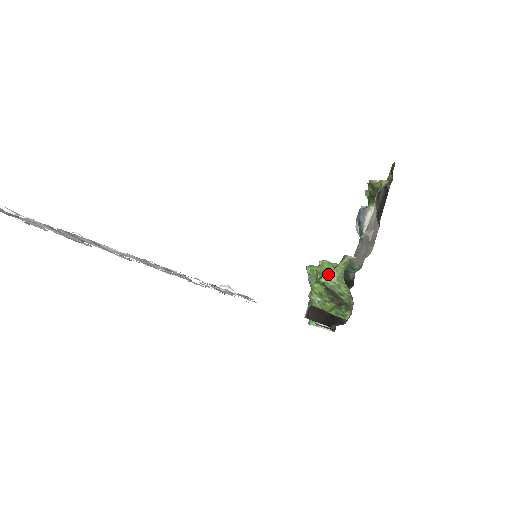
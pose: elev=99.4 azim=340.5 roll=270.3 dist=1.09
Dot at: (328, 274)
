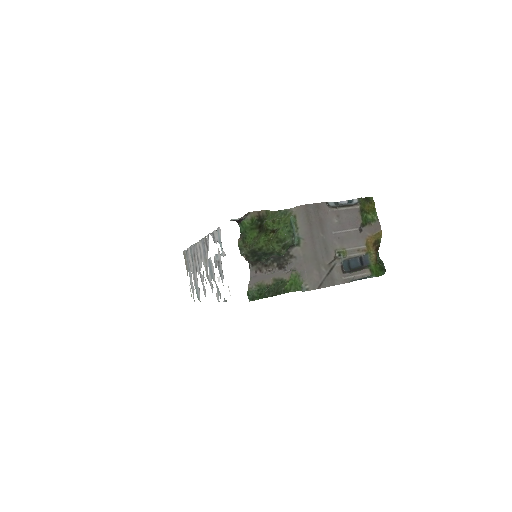
Dot at: (271, 220)
